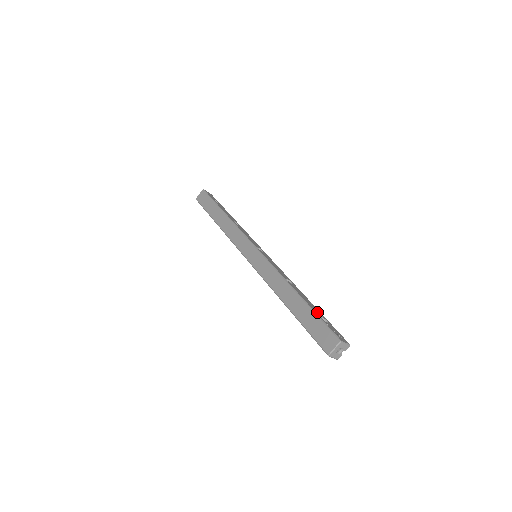
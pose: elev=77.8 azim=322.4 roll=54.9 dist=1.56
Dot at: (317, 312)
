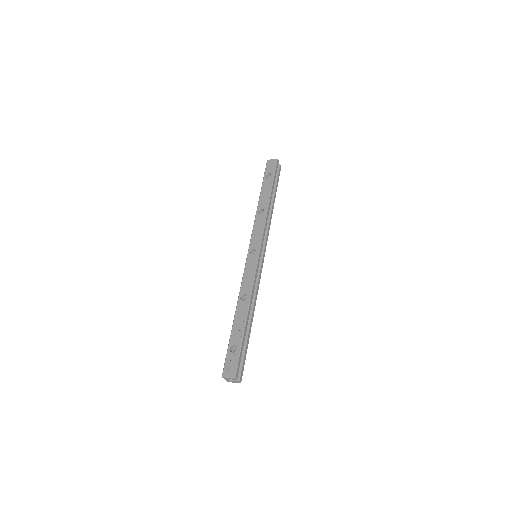
Dot at: (234, 339)
